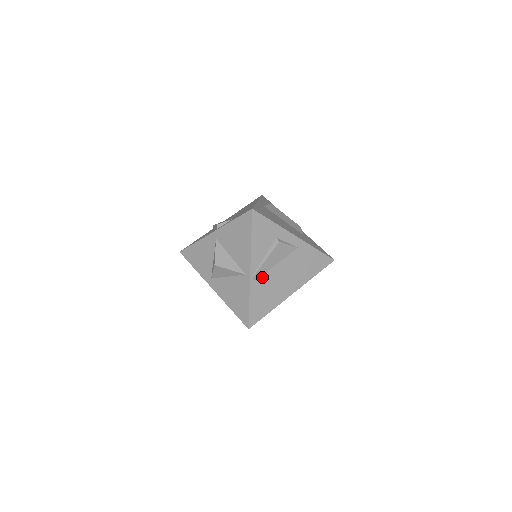
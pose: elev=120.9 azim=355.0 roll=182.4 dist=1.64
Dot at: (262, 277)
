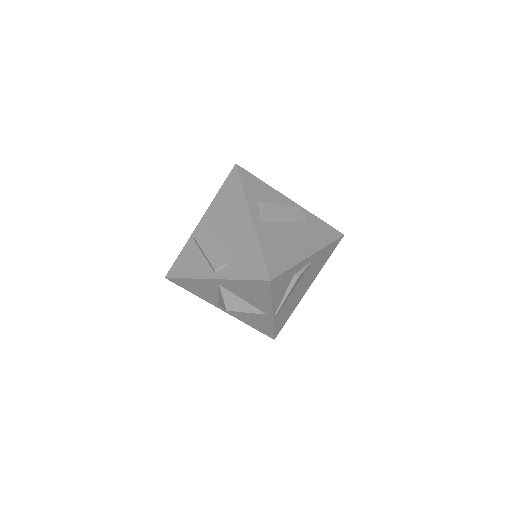
Dot at: (283, 307)
